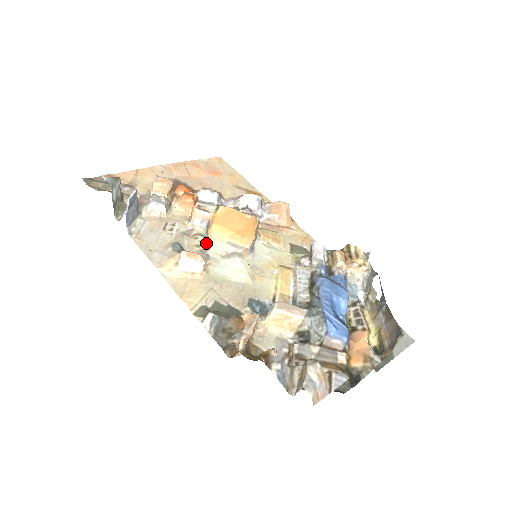
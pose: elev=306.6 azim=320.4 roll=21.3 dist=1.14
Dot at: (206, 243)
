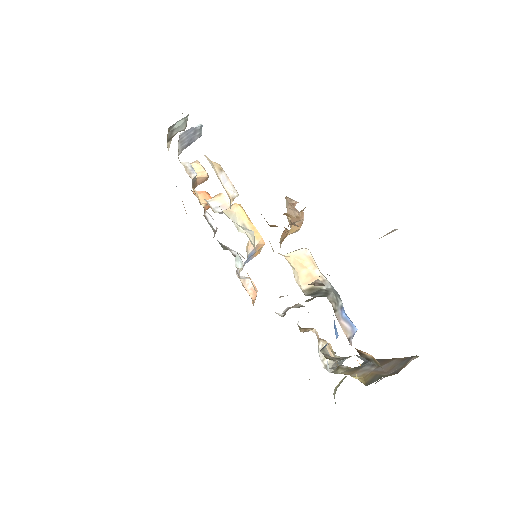
Dot at: occluded
